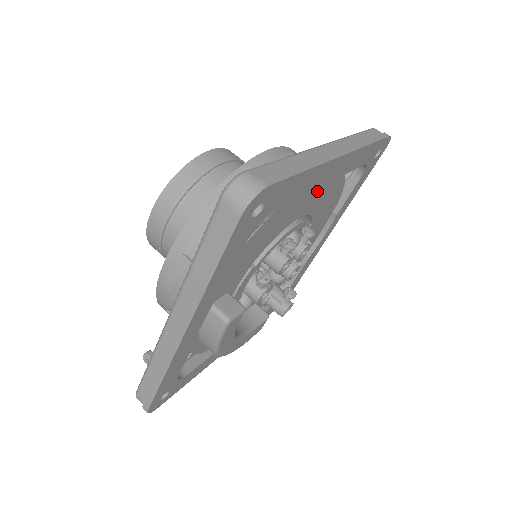
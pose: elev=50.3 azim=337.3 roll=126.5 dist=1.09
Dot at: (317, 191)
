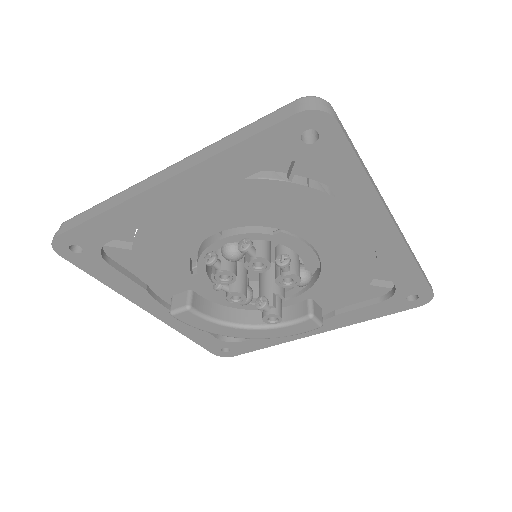
Dot at: (203, 210)
